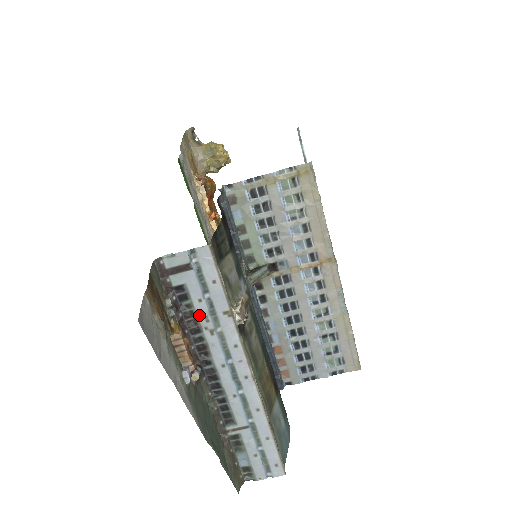
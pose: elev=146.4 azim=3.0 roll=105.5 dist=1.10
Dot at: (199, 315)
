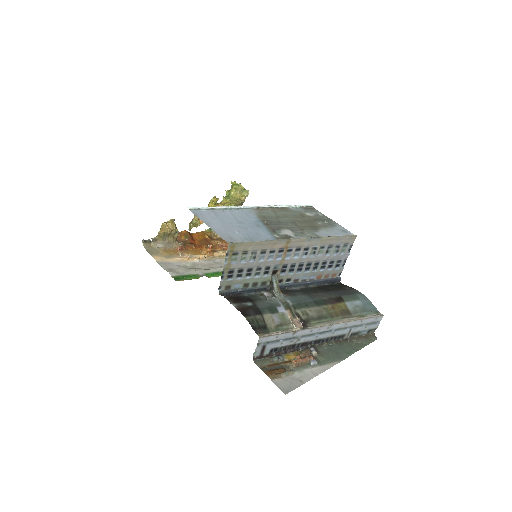
Dot at: (288, 345)
